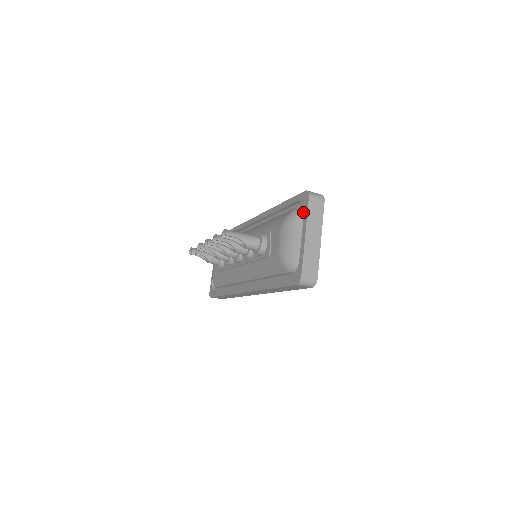
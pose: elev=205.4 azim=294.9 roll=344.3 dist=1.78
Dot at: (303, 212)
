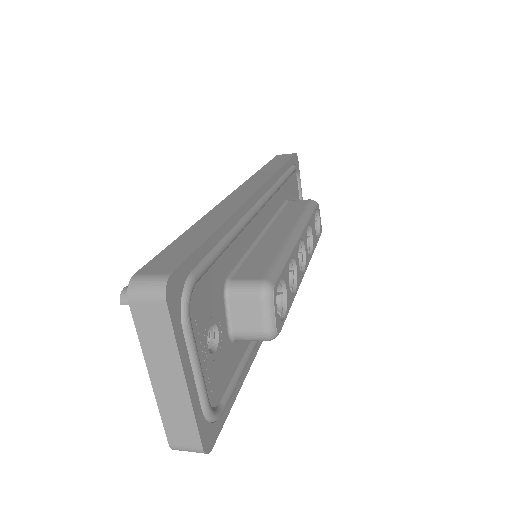
Dot at: occluded
